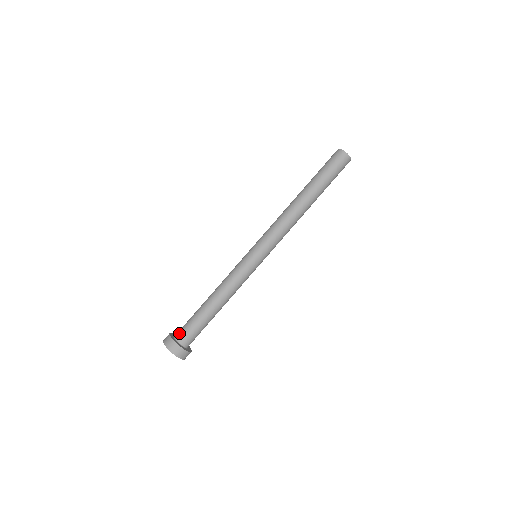
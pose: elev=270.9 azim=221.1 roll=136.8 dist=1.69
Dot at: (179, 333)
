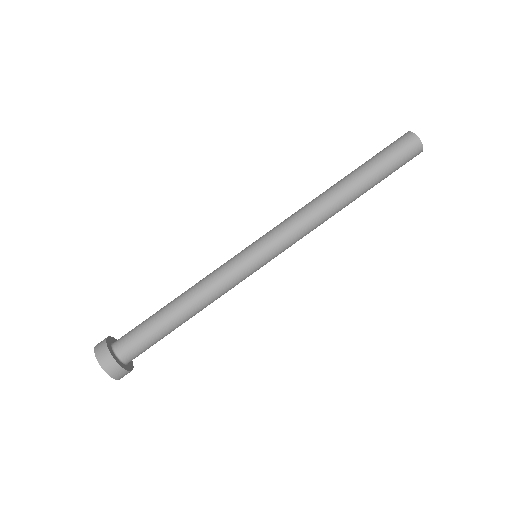
Dot at: (120, 339)
